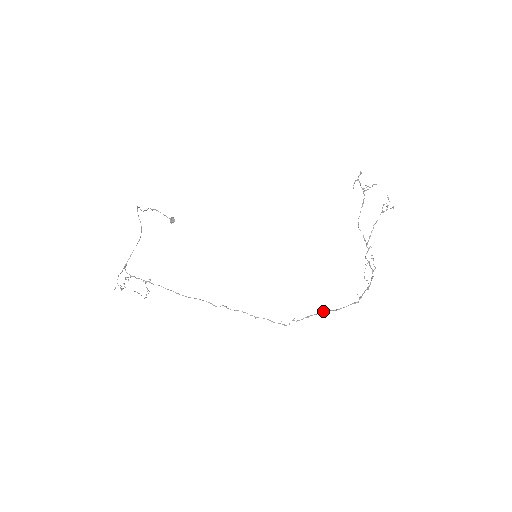
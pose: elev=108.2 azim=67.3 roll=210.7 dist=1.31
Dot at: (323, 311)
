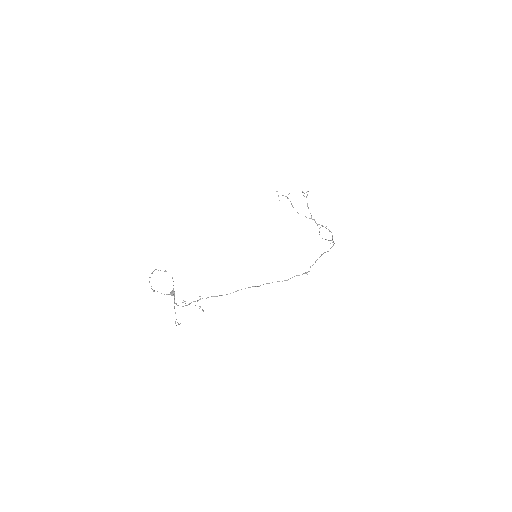
Dot at: (322, 254)
